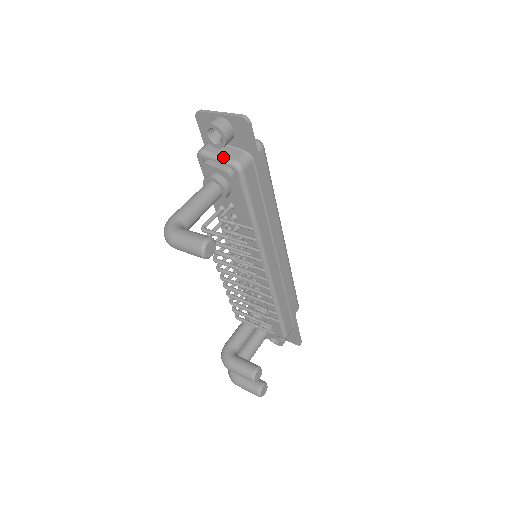
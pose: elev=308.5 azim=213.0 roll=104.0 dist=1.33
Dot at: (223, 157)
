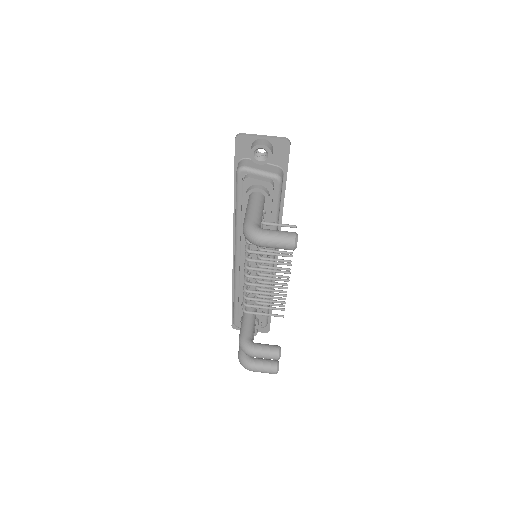
Dot at: (266, 171)
